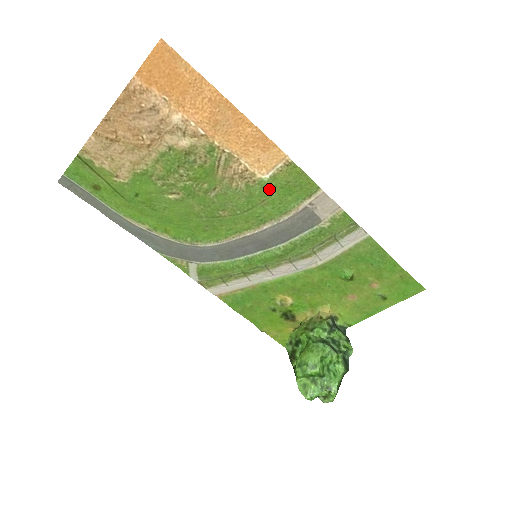
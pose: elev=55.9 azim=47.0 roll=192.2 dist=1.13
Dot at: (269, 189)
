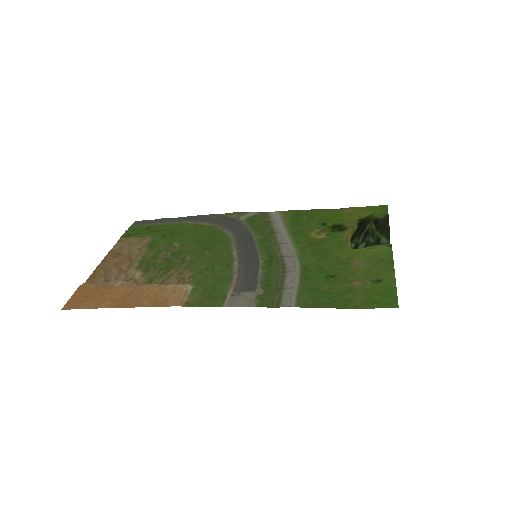
Dot at: (203, 283)
